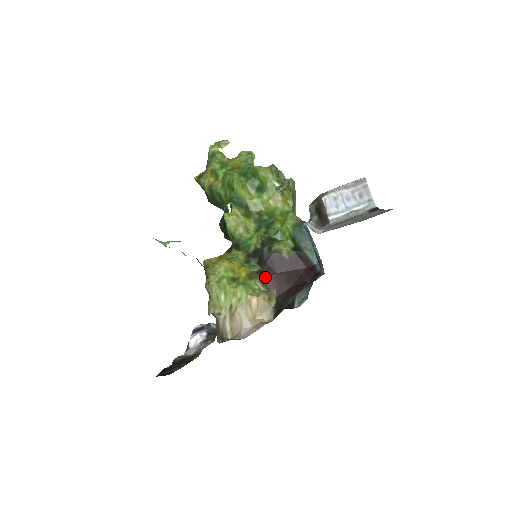
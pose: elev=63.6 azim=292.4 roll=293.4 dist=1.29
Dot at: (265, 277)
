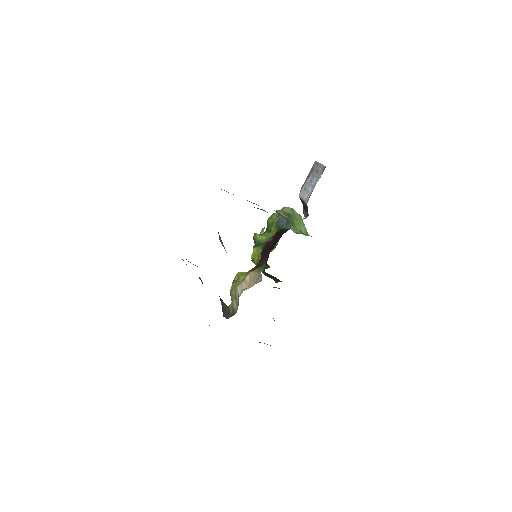
Dot at: (261, 262)
